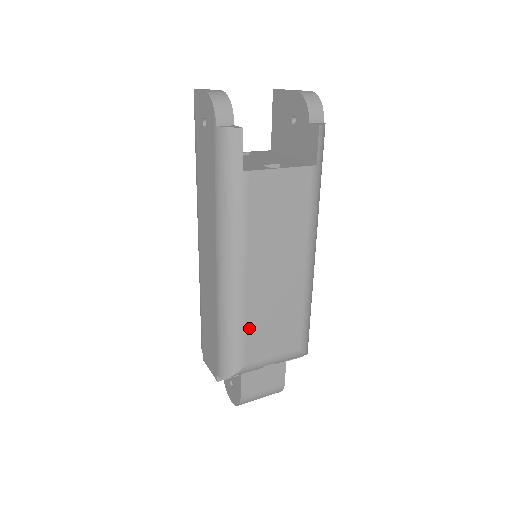
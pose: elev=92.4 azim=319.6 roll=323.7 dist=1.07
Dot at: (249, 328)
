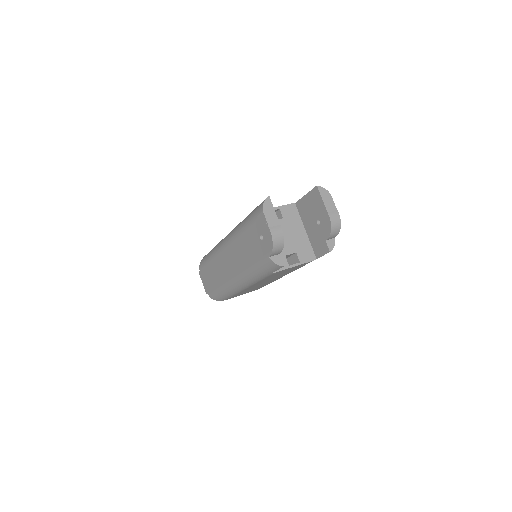
Dot at: (237, 294)
